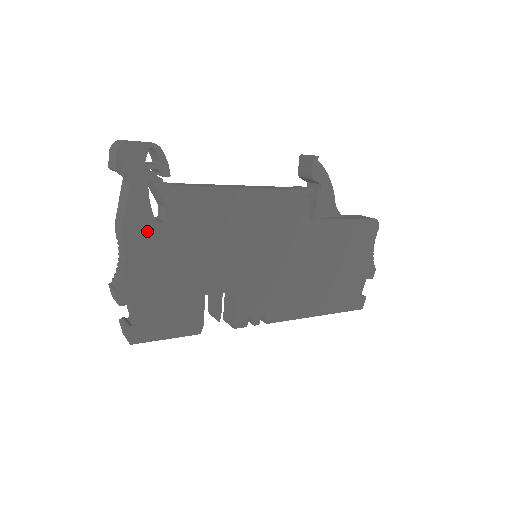
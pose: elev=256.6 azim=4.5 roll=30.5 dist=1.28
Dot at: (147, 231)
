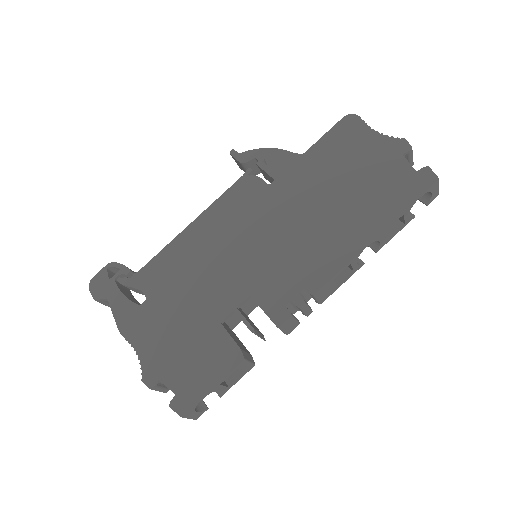
Dot at: (137, 317)
